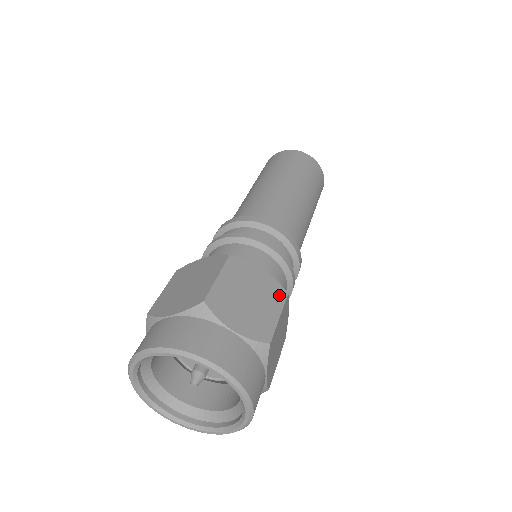
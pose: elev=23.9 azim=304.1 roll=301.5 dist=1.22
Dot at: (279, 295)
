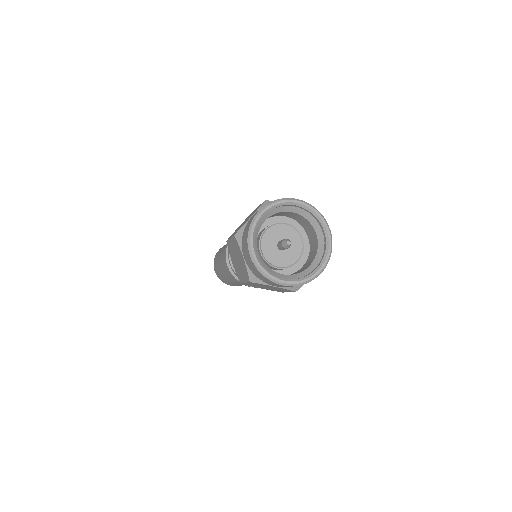
Dot at: occluded
